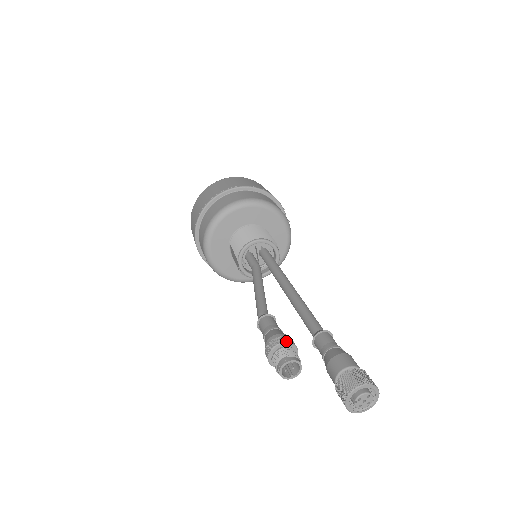
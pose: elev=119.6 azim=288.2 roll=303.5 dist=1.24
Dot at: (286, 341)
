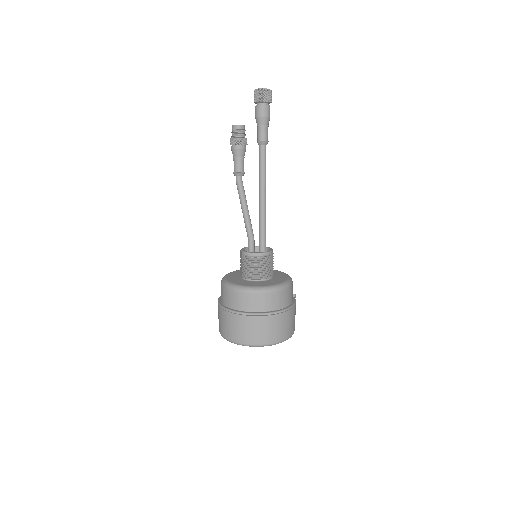
Dot at: occluded
